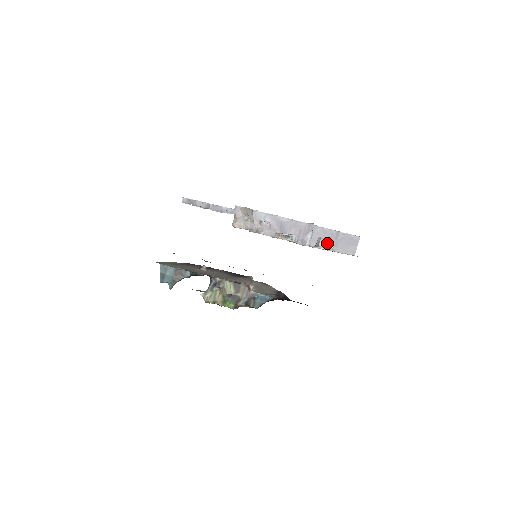
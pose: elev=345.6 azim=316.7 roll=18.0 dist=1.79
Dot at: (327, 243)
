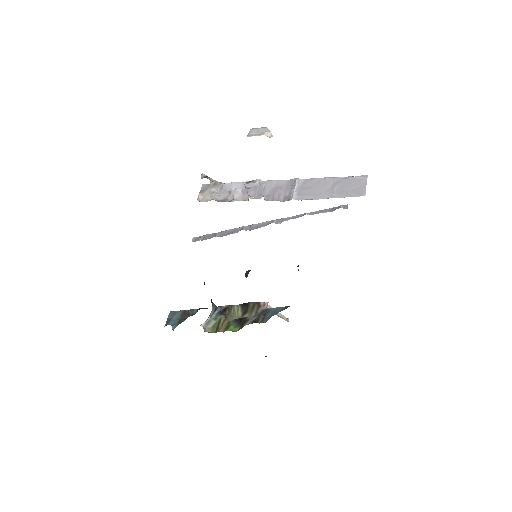
Dot at: (258, 131)
